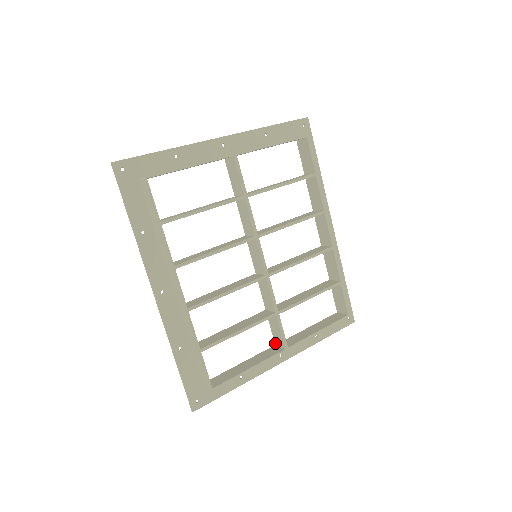
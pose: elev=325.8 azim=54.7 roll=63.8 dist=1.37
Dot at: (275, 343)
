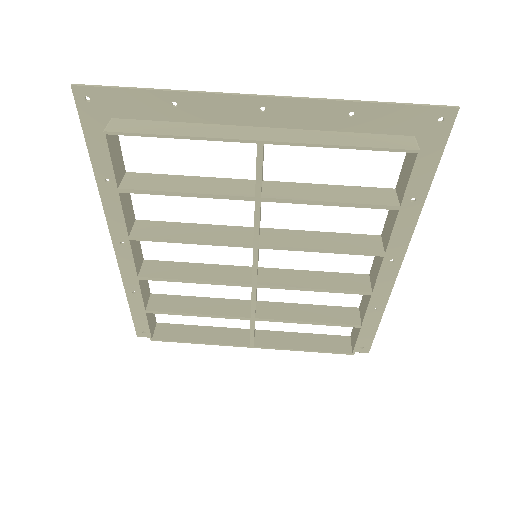
Dot at: occluded
